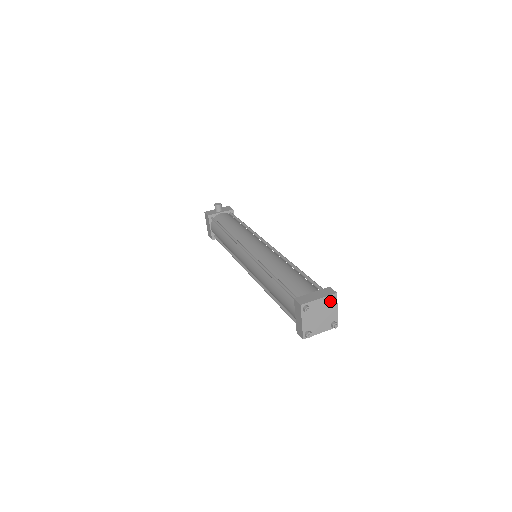
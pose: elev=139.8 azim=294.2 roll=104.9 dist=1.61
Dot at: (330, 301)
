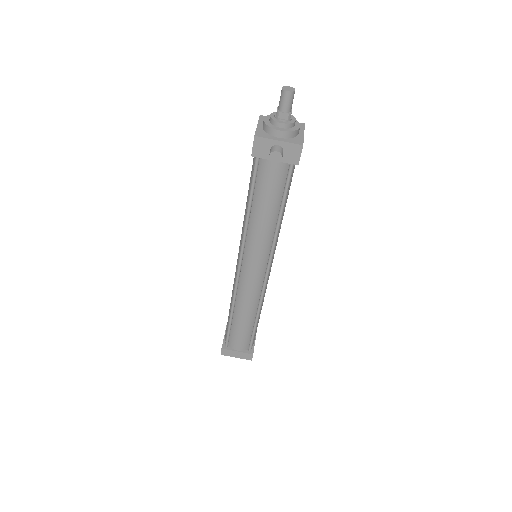
Dot at: occluded
